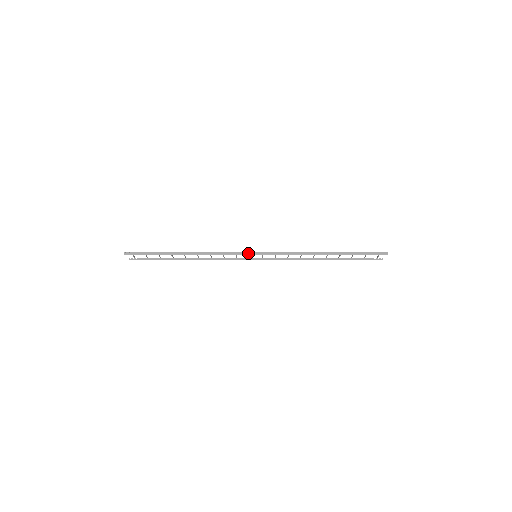
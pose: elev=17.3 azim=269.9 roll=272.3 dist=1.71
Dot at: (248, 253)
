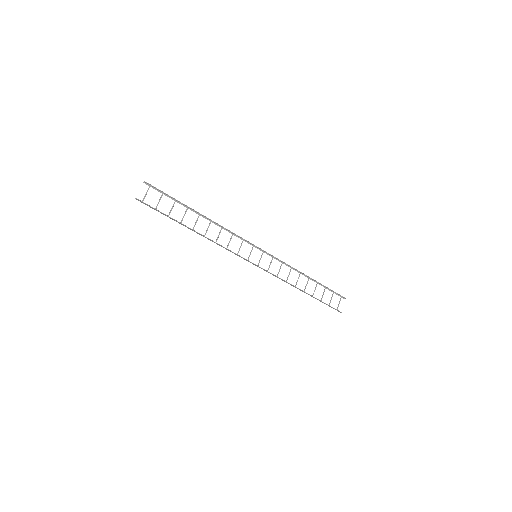
Dot at: (253, 244)
